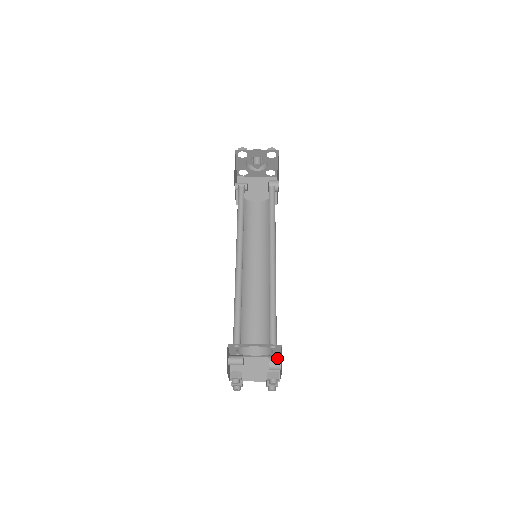
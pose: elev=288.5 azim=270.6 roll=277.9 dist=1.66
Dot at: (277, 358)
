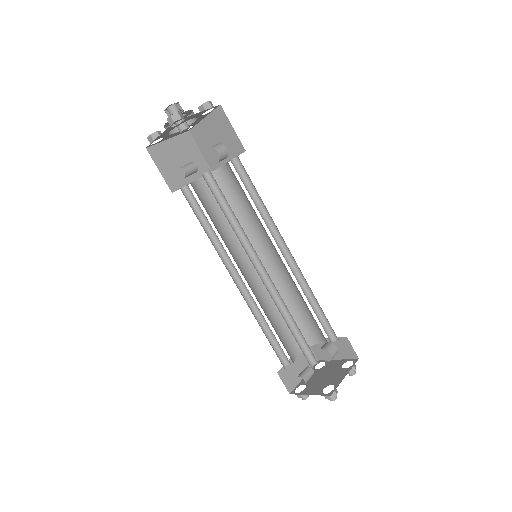
Dot at: (333, 348)
